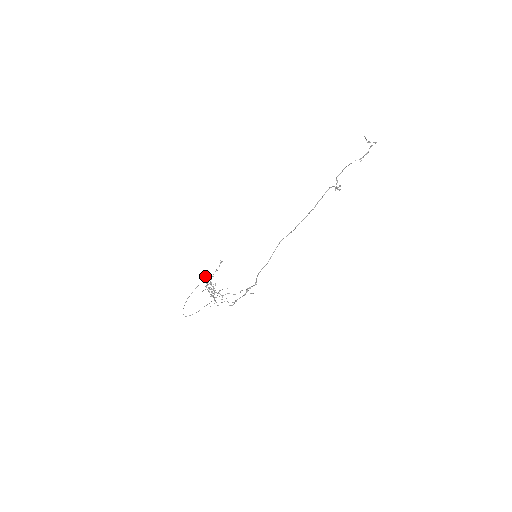
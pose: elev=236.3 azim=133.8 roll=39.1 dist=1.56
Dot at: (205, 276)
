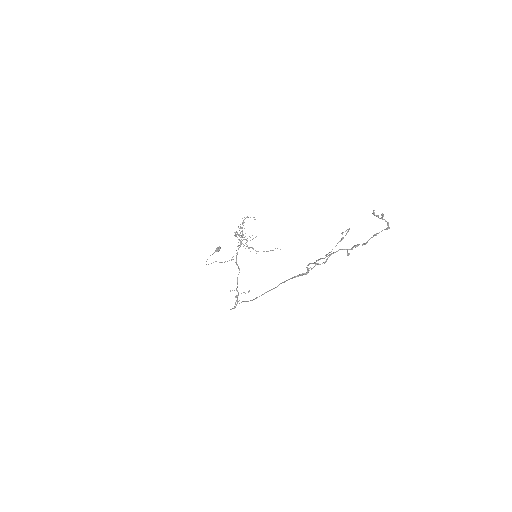
Dot at: (216, 251)
